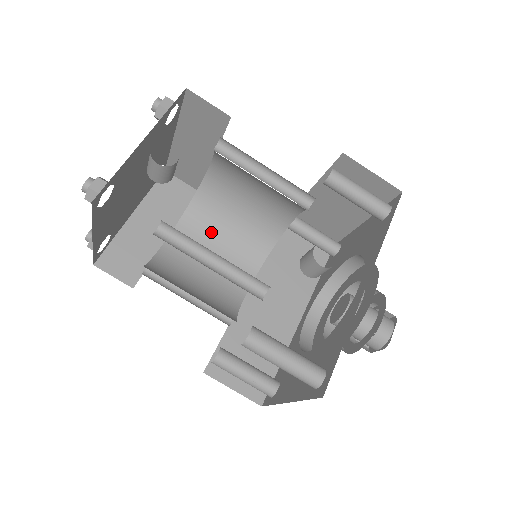
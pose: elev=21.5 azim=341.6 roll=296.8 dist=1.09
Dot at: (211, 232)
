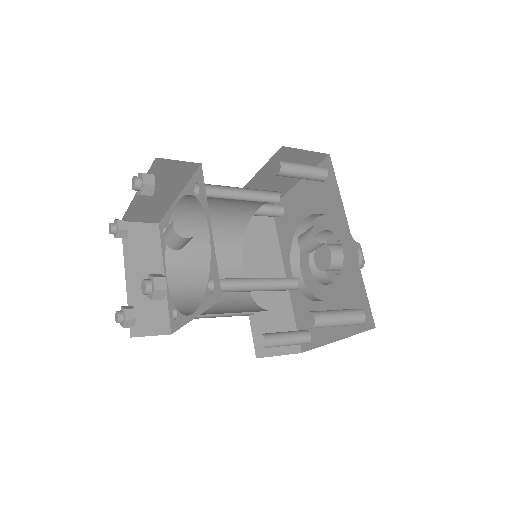
Dot at: (194, 253)
